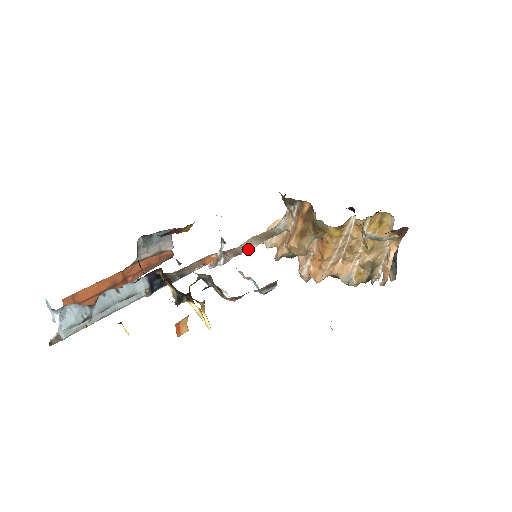
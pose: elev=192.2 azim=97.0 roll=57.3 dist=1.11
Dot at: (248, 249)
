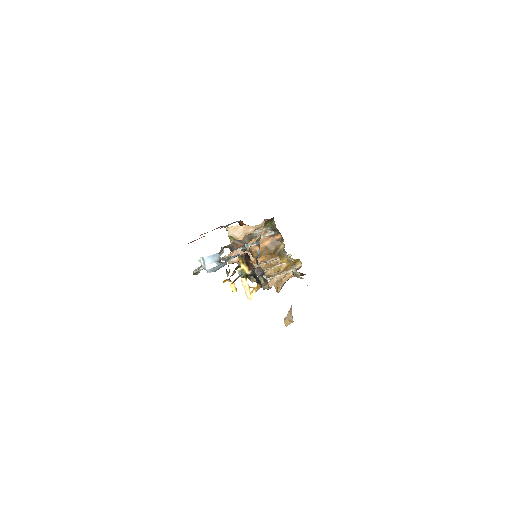
Dot at: occluded
